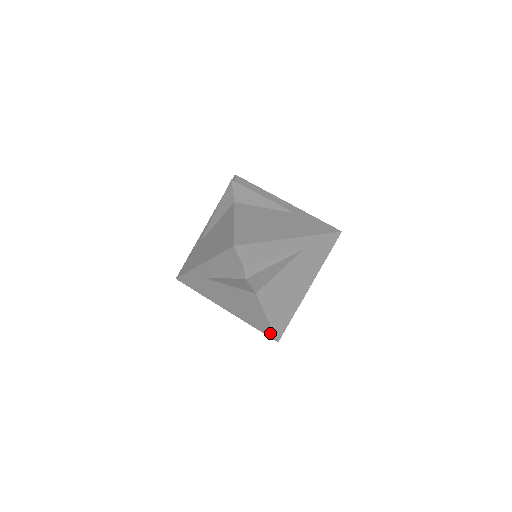
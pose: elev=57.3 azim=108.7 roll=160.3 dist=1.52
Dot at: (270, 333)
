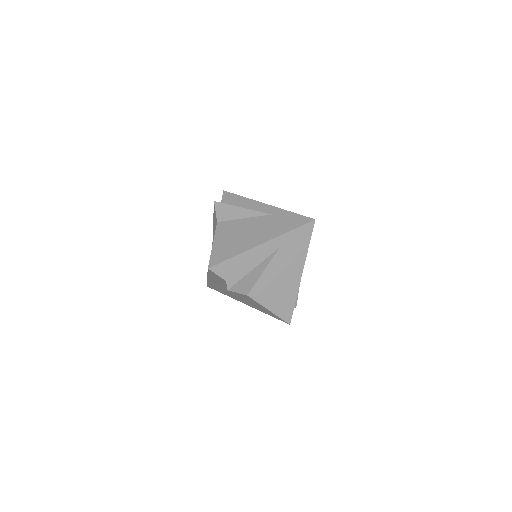
Dot at: (280, 319)
